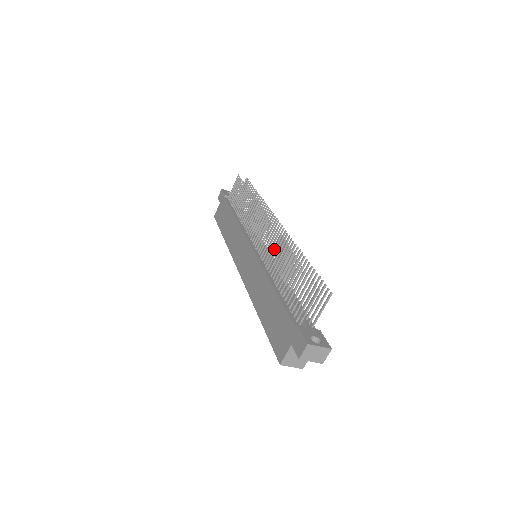
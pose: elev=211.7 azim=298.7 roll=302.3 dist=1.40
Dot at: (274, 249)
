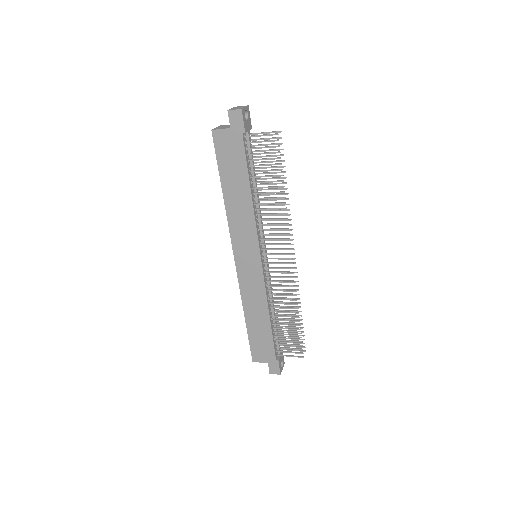
Dot at: (283, 291)
